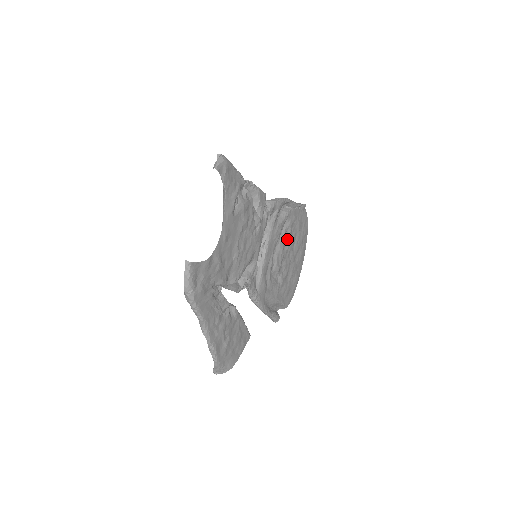
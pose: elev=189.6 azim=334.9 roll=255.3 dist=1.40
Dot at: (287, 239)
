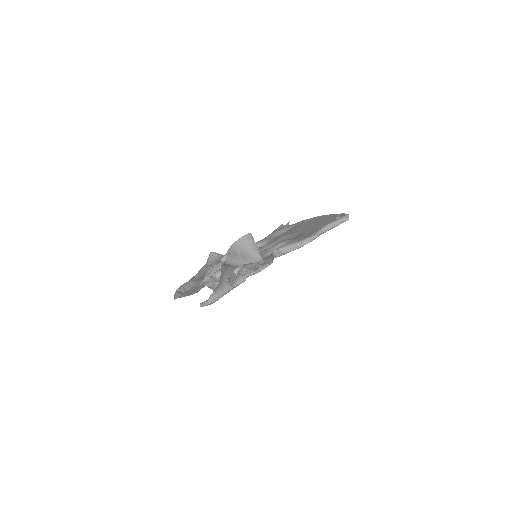
Dot at: (305, 234)
